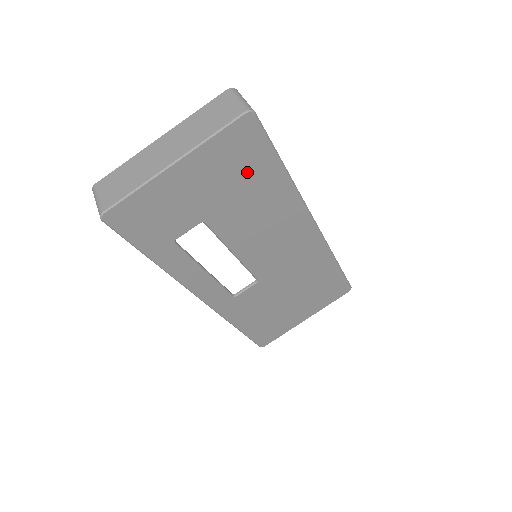
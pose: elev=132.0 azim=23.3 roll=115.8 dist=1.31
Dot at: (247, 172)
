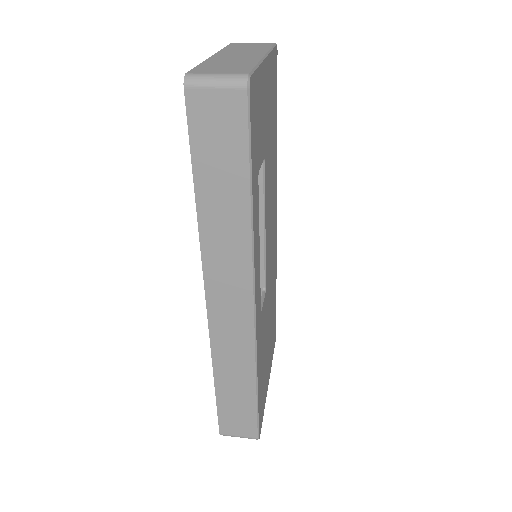
Dot at: (273, 113)
